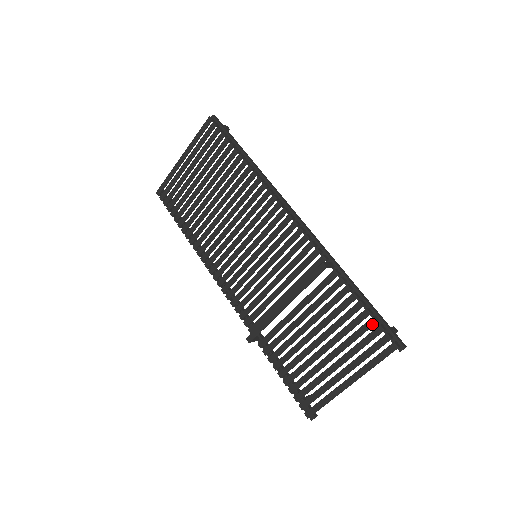
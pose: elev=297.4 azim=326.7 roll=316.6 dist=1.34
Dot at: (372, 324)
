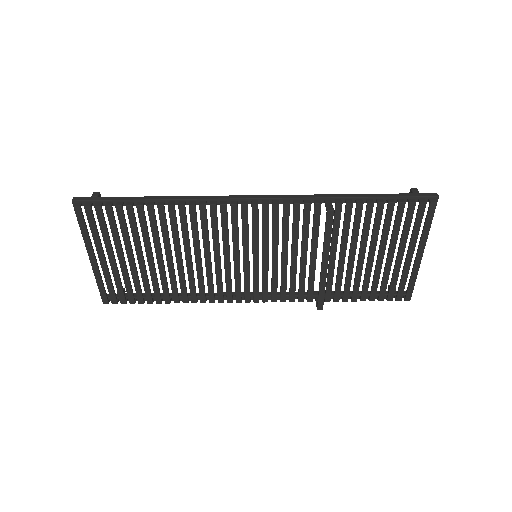
Dot at: (403, 208)
